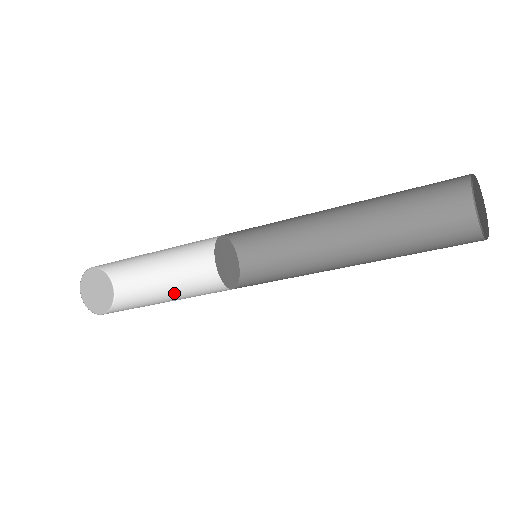
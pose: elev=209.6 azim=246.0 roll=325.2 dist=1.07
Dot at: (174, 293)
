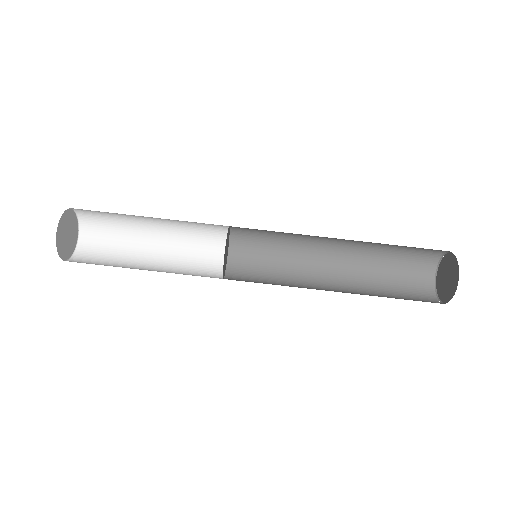
Dot at: (150, 268)
